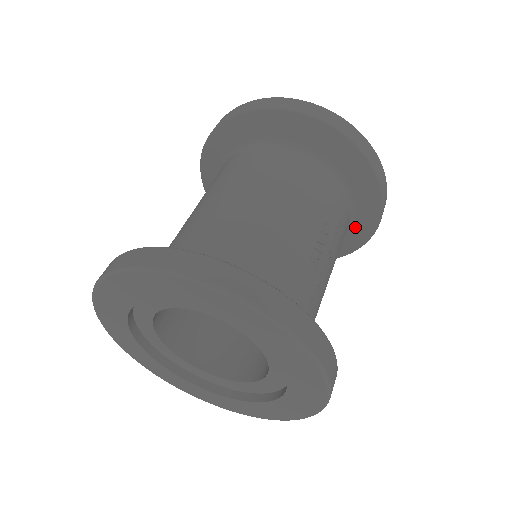
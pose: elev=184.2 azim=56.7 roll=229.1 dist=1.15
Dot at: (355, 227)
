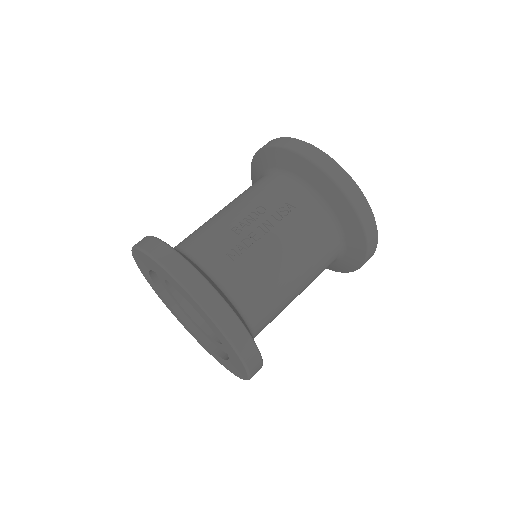
Dot at: (334, 208)
